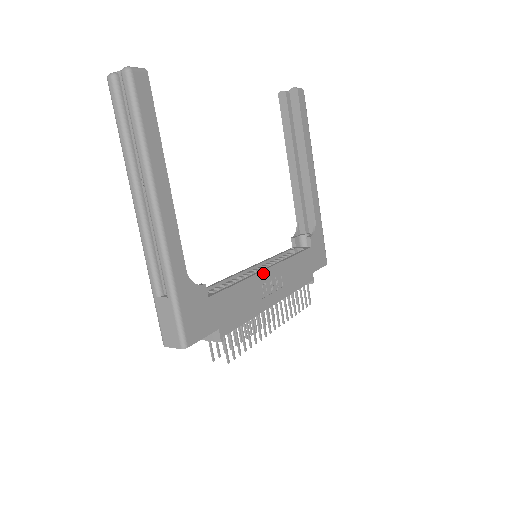
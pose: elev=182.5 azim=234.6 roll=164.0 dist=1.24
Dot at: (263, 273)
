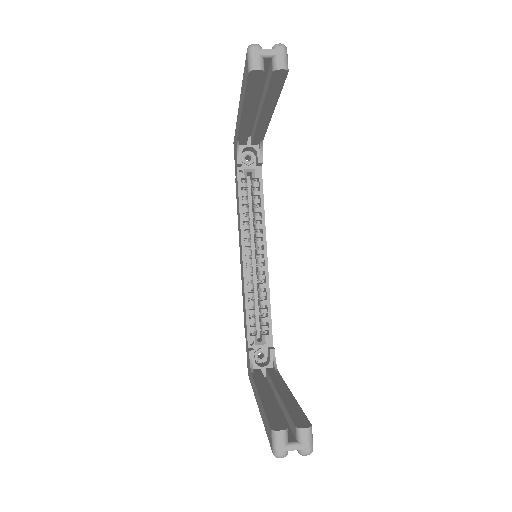
Dot at: (267, 266)
